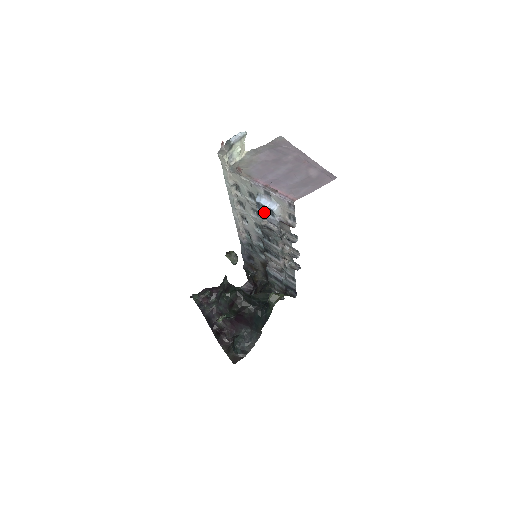
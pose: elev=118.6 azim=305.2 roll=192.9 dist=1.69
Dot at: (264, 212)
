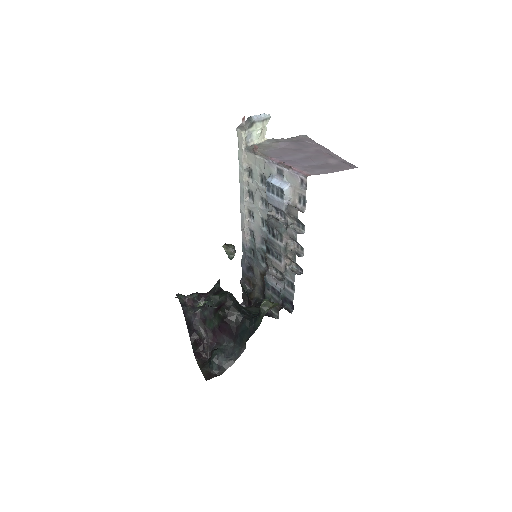
Dot at: (273, 195)
